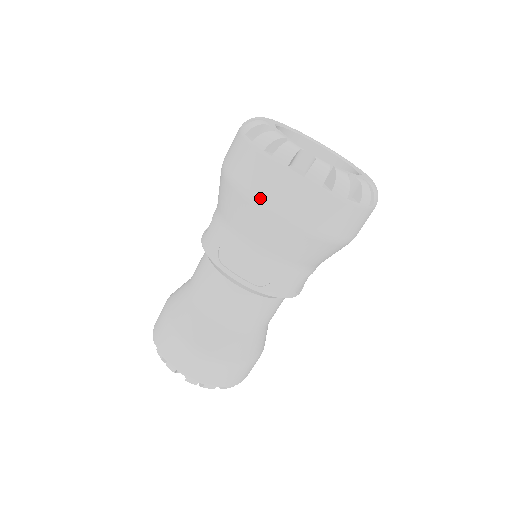
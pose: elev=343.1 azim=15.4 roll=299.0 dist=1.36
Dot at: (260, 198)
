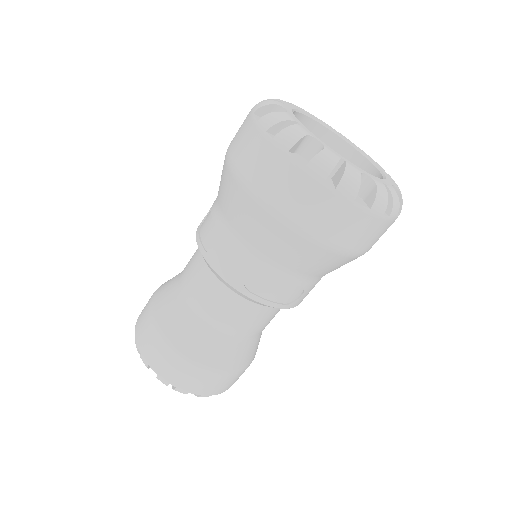
Dot at: (229, 147)
